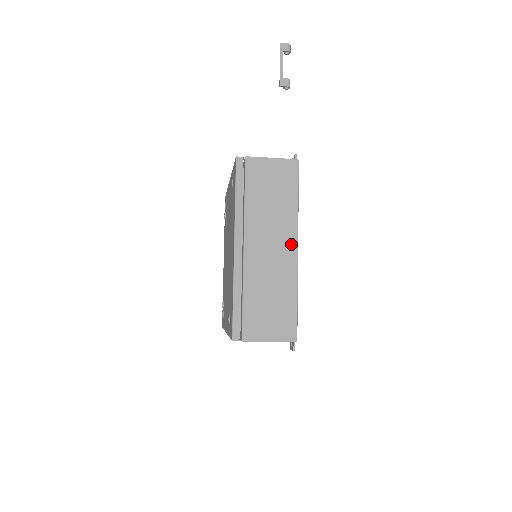
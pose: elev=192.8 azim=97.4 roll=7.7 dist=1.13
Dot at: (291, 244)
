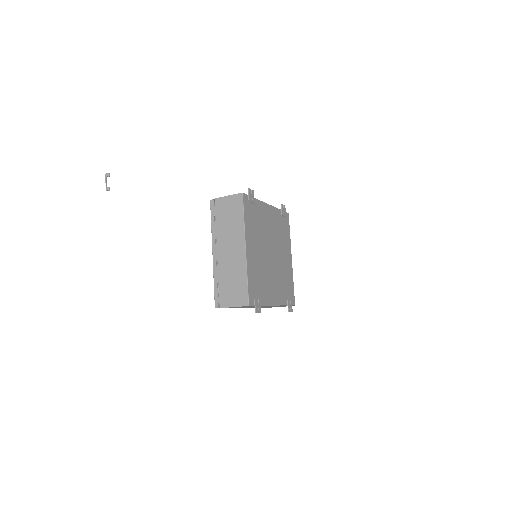
Dot at: (242, 246)
